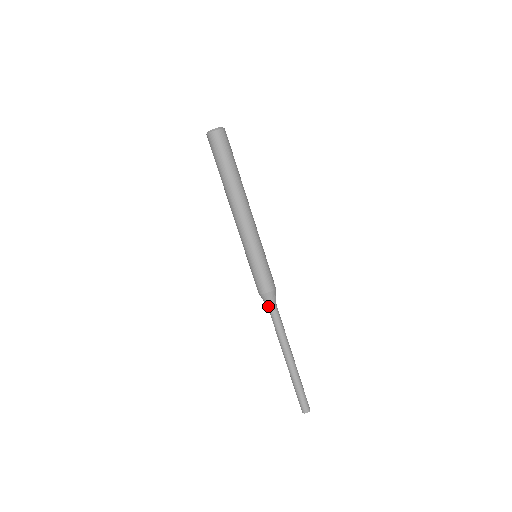
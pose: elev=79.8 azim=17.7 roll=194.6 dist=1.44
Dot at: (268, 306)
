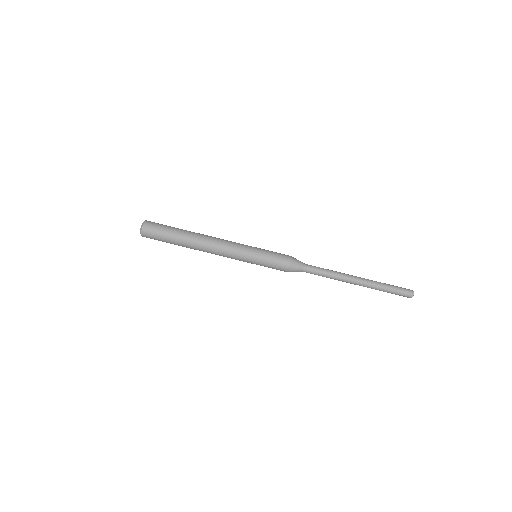
Dot at: occluded
